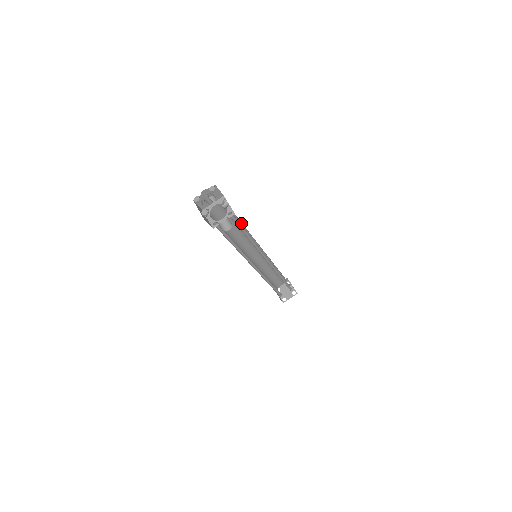
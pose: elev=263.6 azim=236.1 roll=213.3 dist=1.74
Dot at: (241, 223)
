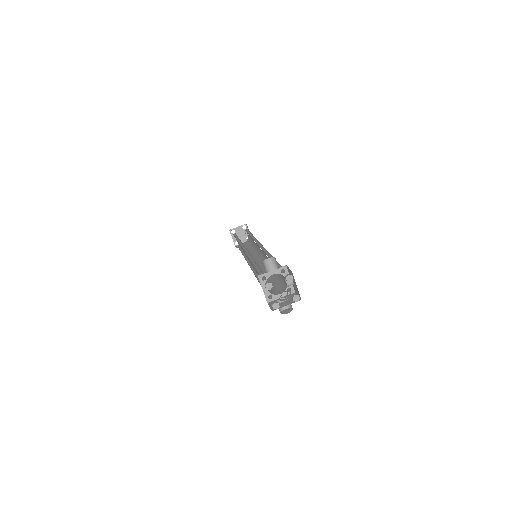
Dot at: occluded
